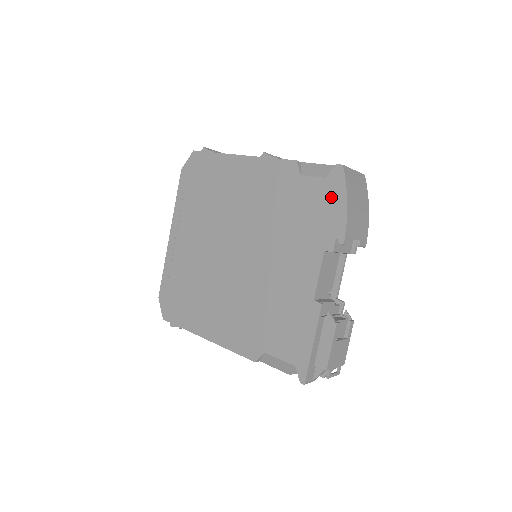
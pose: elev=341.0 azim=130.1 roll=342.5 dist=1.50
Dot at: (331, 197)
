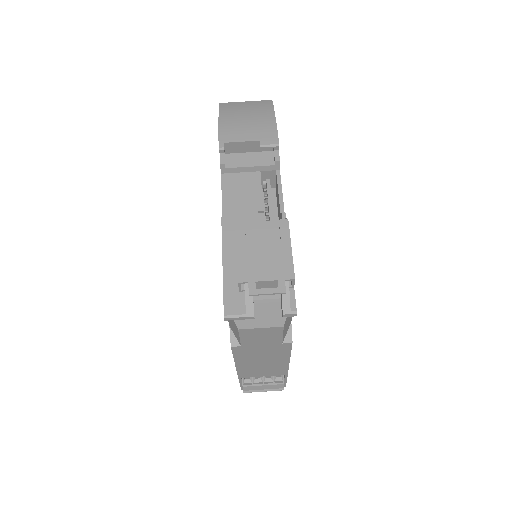
Dot at: occluded
